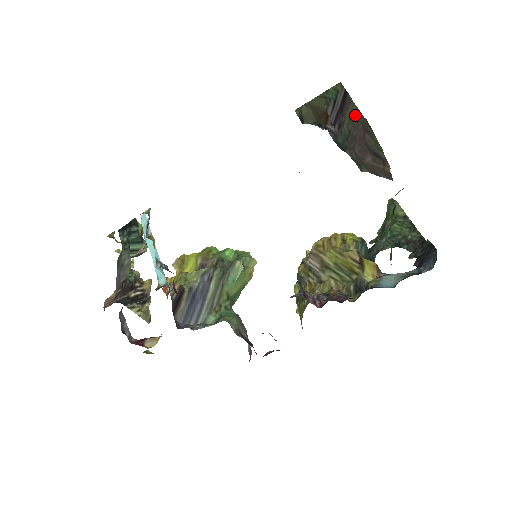
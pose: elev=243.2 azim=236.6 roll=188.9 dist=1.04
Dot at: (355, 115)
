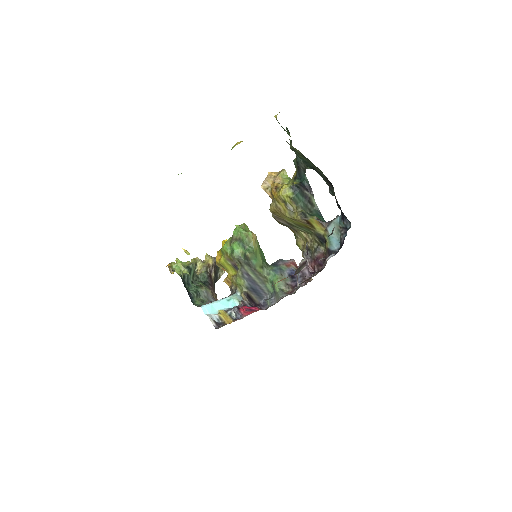
Dot at: occluded
